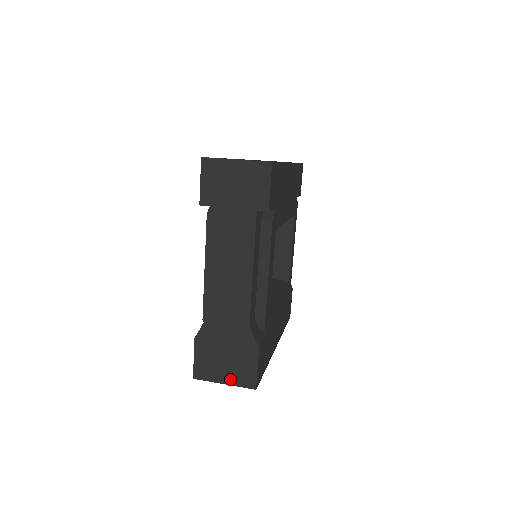
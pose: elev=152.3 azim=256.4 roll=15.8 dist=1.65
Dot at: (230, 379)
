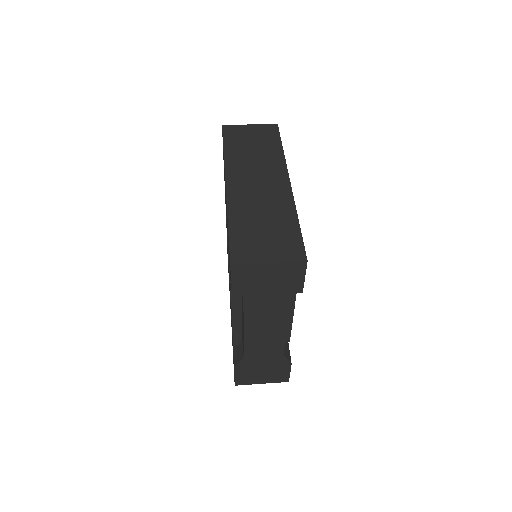
Dot at: (267, 381)
